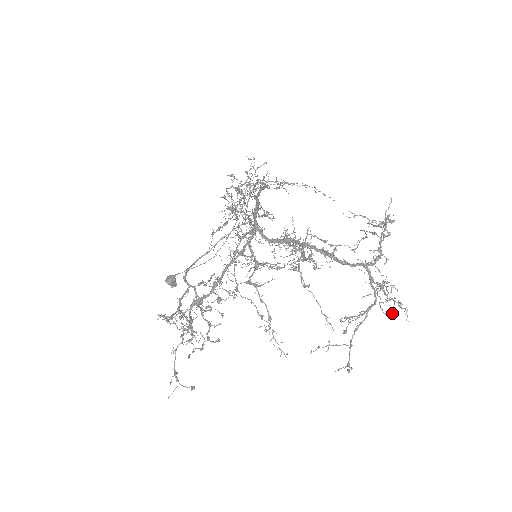
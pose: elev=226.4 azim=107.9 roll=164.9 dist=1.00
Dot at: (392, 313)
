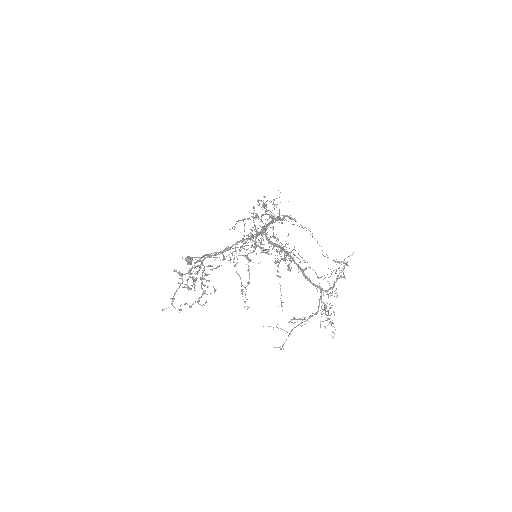
Dot at: (325, 328)
